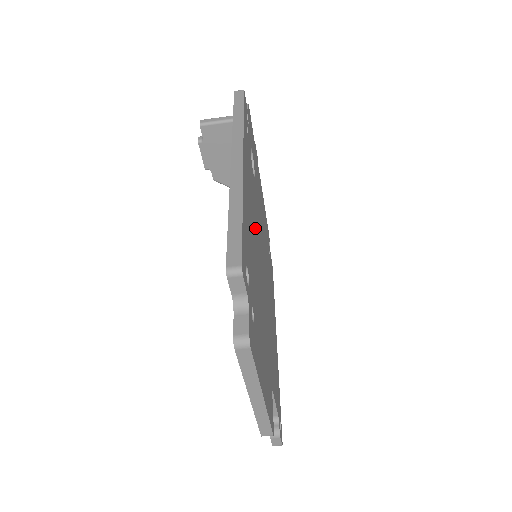
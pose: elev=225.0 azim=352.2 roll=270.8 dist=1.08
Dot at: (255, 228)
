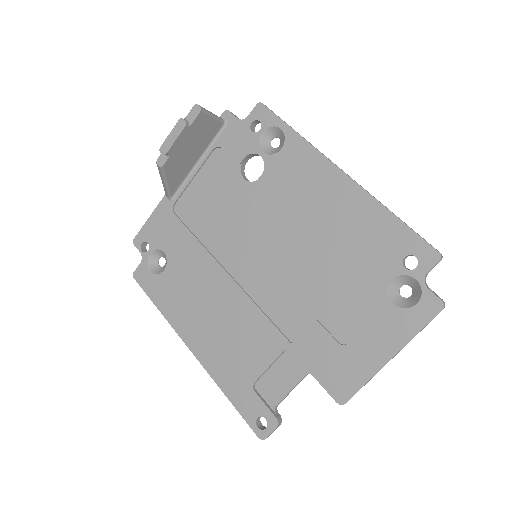
Dot at: occluded
